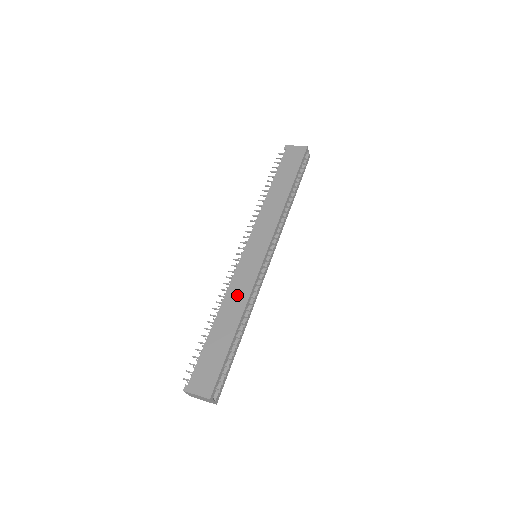
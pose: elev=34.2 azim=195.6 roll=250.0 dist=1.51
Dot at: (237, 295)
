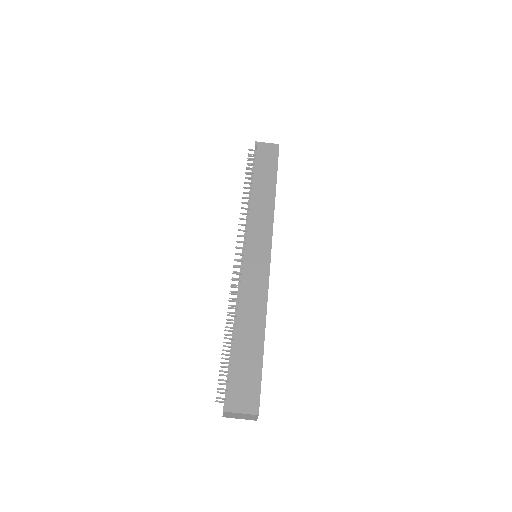
Dot at: (253, 298)
